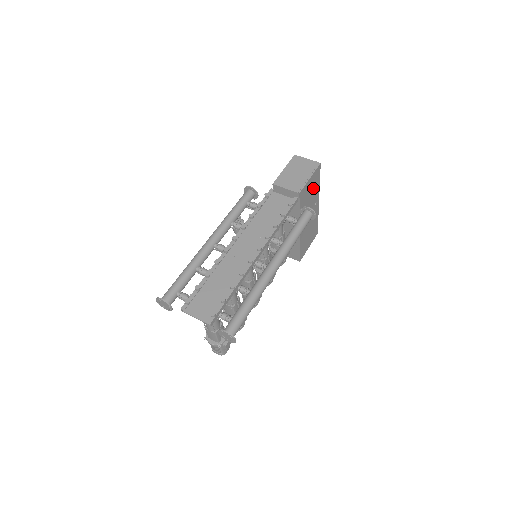
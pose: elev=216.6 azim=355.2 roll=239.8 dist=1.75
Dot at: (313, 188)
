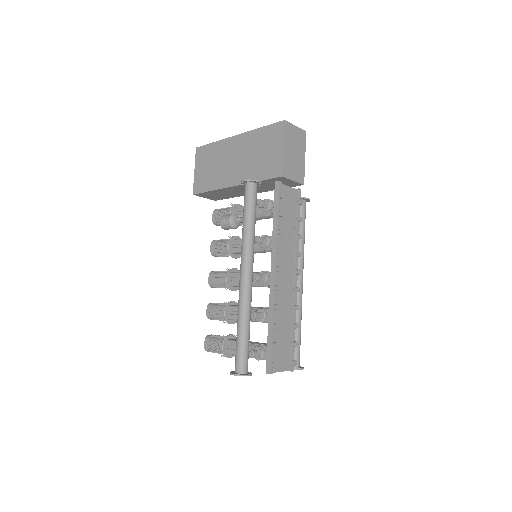
Dot at: occluded
